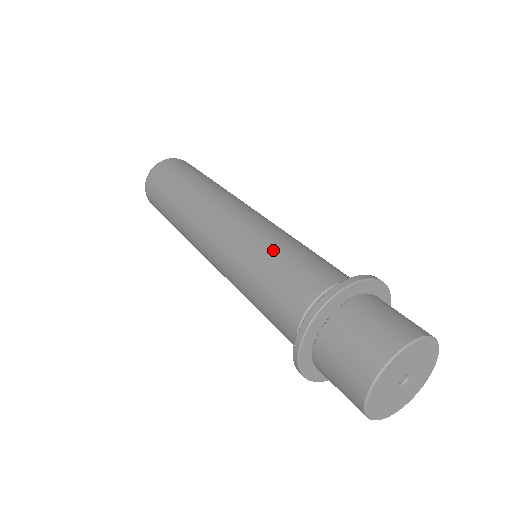
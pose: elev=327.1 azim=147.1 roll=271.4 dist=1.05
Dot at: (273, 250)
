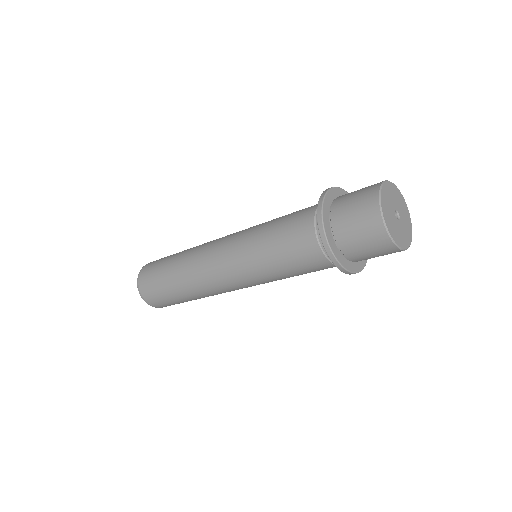
Dot at: occluded
